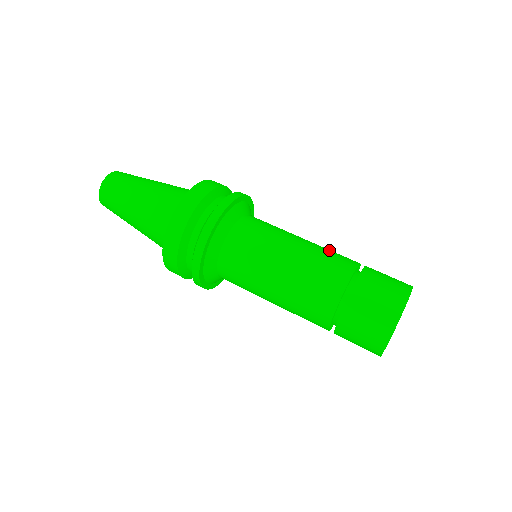
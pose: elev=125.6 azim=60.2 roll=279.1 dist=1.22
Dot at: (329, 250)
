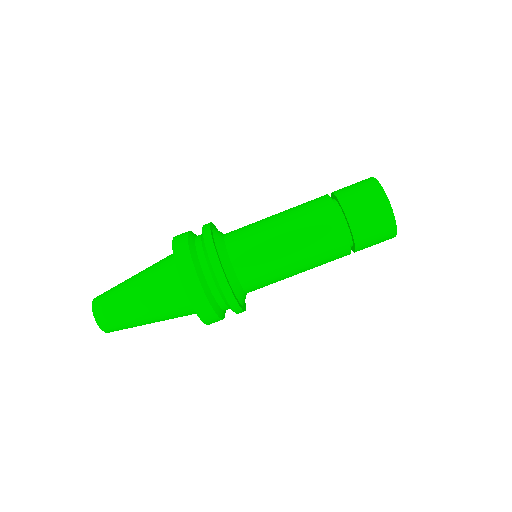
Dot at: (303, 208)
